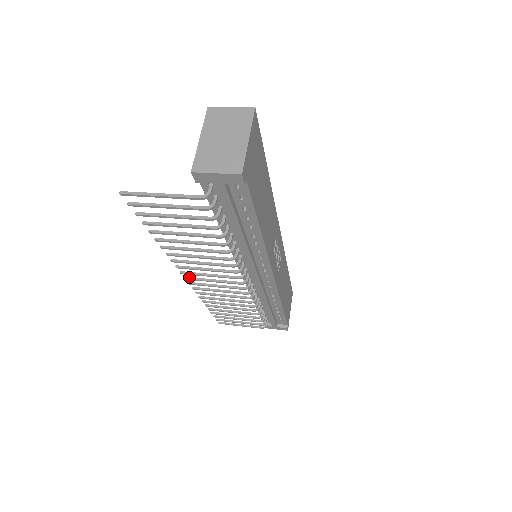
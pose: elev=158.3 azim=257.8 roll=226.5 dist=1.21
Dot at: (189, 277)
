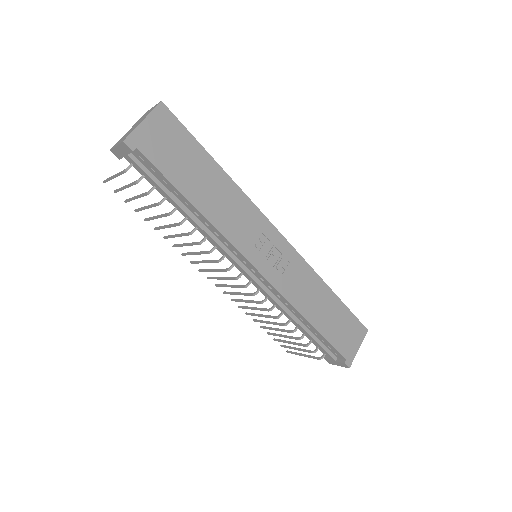
Dot at: occluded
